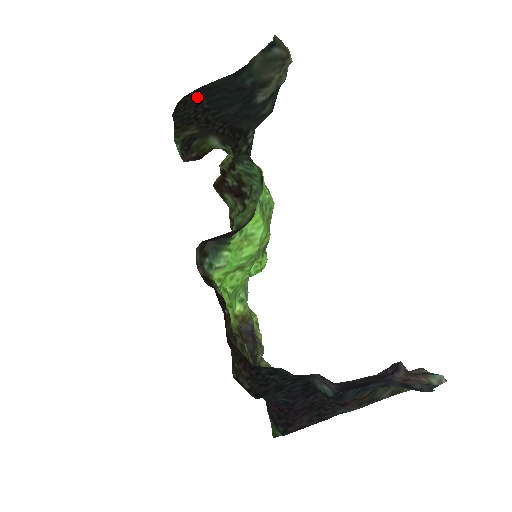
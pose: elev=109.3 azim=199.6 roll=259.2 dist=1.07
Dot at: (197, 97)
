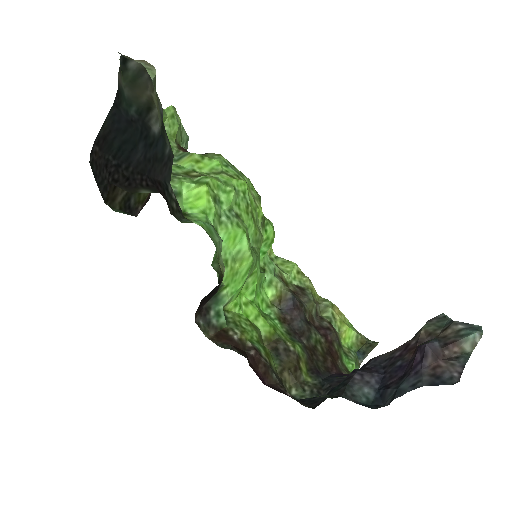
Dot at: (100, 155)
